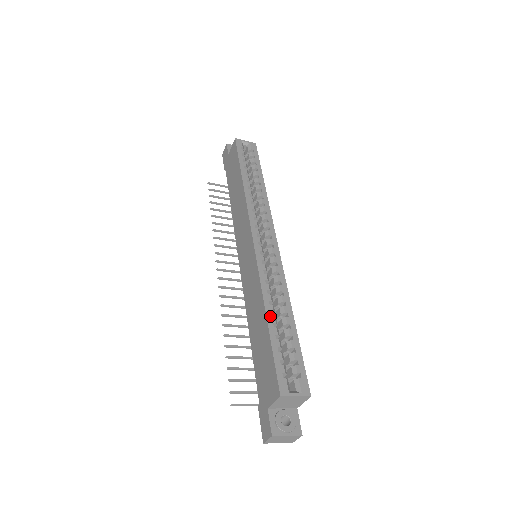
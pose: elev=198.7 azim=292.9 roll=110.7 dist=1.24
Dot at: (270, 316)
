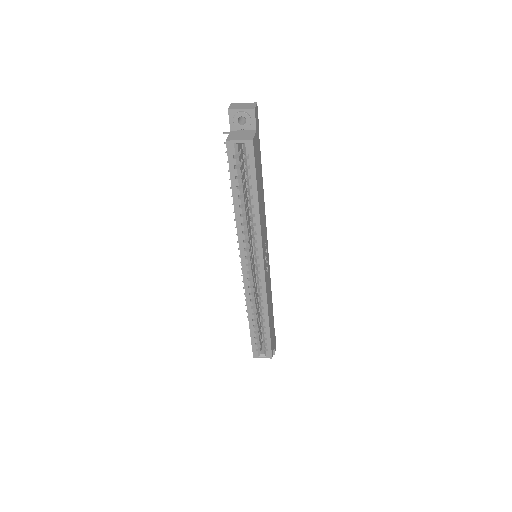
Dot at: (251, 322)
